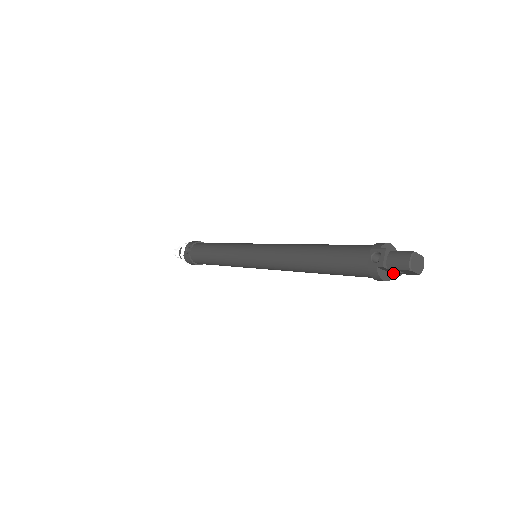
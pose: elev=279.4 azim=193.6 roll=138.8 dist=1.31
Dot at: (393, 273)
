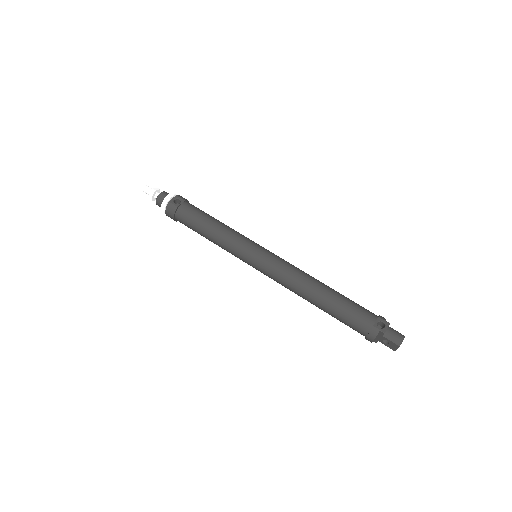
Dot at: (376, 339)
